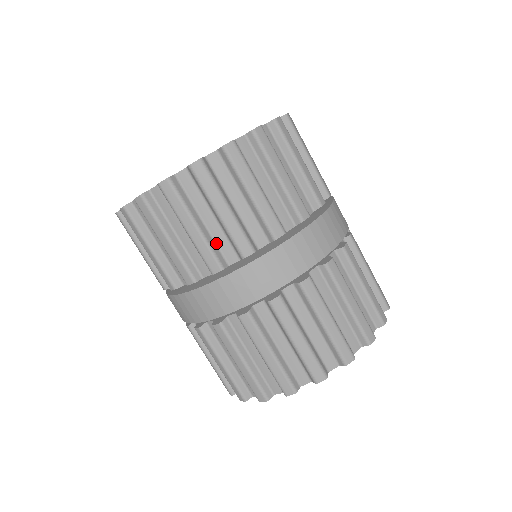
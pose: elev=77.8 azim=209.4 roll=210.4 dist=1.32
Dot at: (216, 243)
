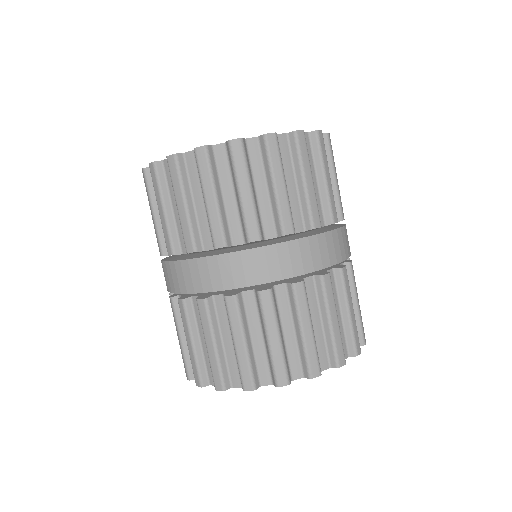
Dot at: (260, 214)
